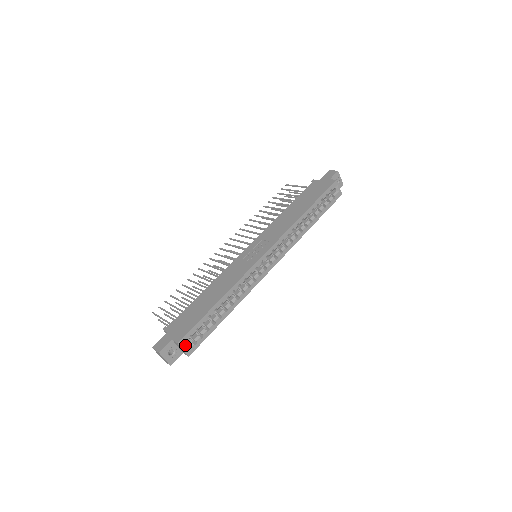
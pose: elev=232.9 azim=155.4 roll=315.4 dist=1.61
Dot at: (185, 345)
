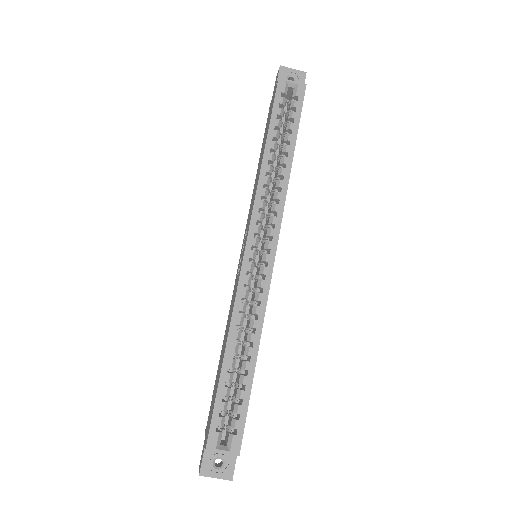
Dot at: (226, 443)
